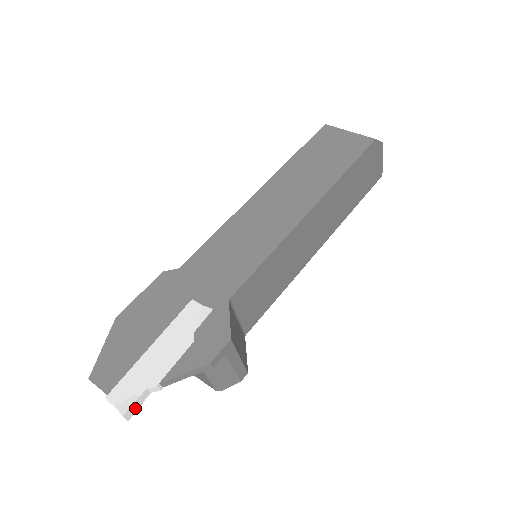
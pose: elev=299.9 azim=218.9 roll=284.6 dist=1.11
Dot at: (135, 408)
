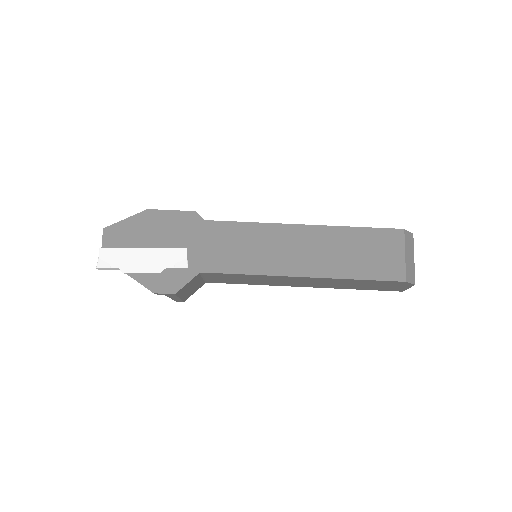
Dot at: (106, 269)
